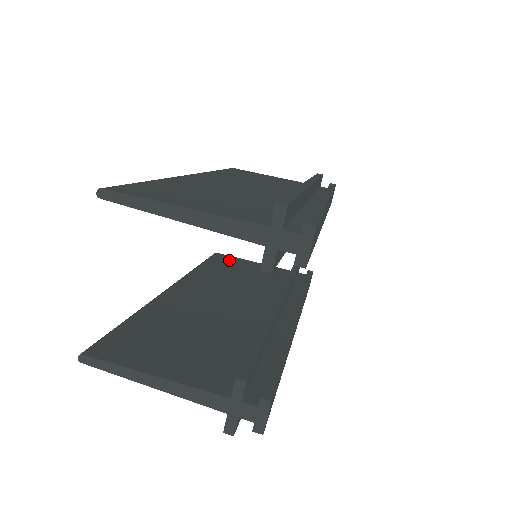
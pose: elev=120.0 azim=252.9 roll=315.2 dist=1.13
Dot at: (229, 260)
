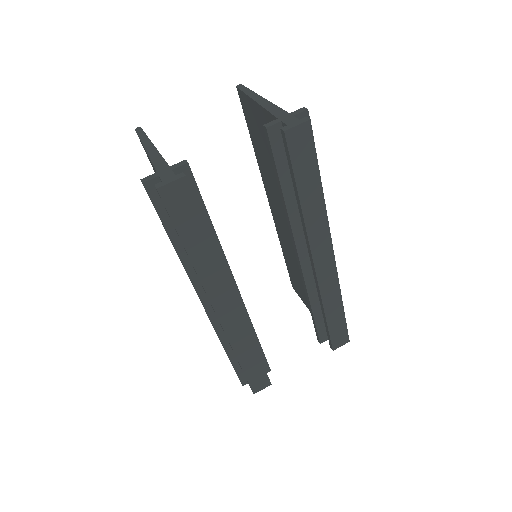
Dot at: occluded
